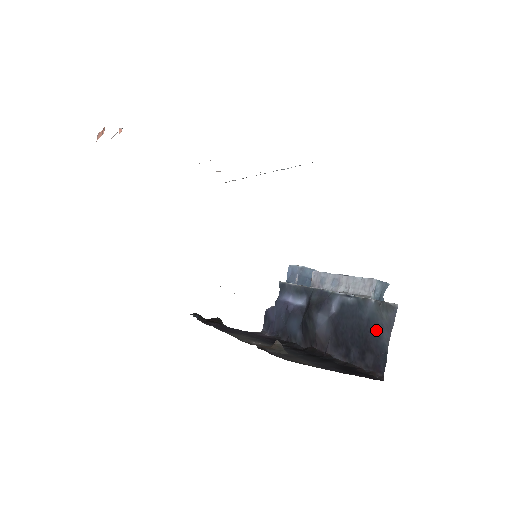
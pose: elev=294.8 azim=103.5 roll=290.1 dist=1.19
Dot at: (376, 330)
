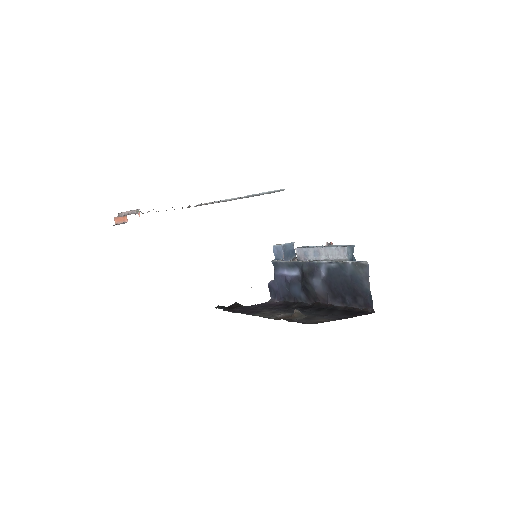
Dot at: (359, 281)
